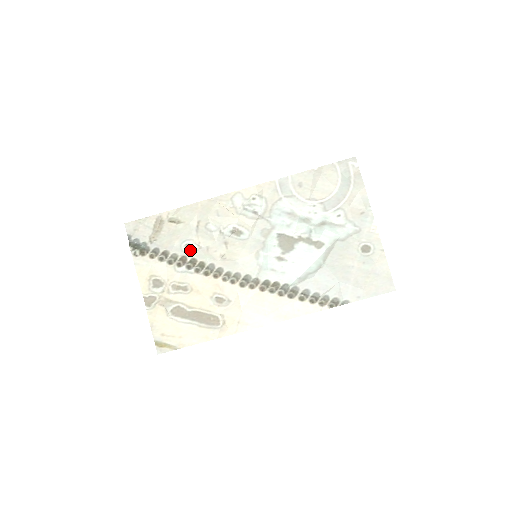
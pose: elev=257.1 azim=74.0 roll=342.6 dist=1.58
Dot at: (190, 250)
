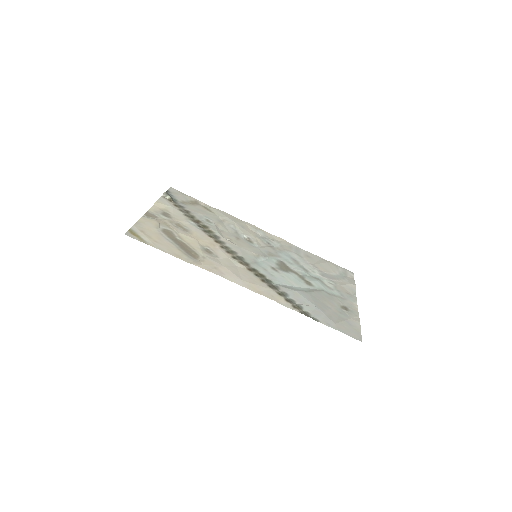
Dot at: (208, 222)
